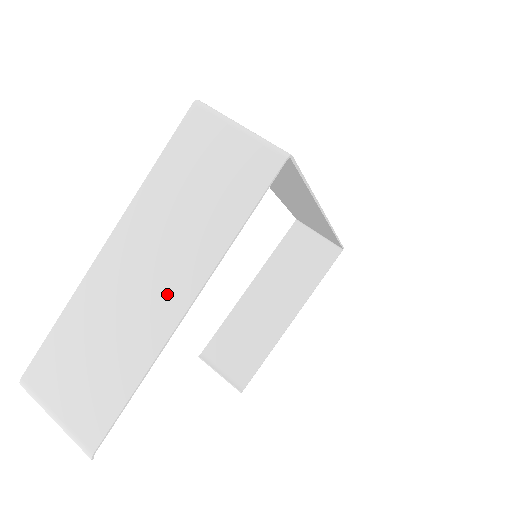
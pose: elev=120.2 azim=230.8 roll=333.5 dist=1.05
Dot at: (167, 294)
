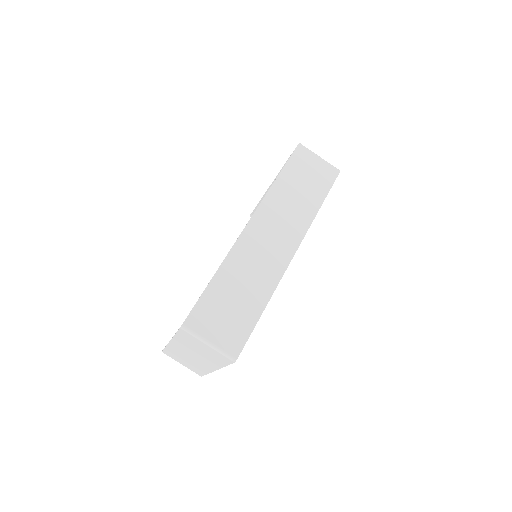
Dot at: (205, 364)
